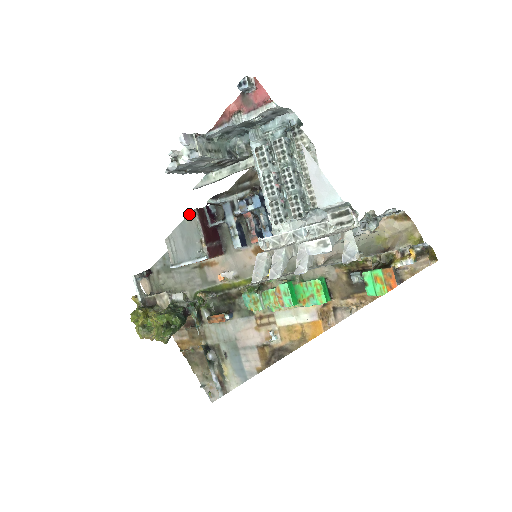
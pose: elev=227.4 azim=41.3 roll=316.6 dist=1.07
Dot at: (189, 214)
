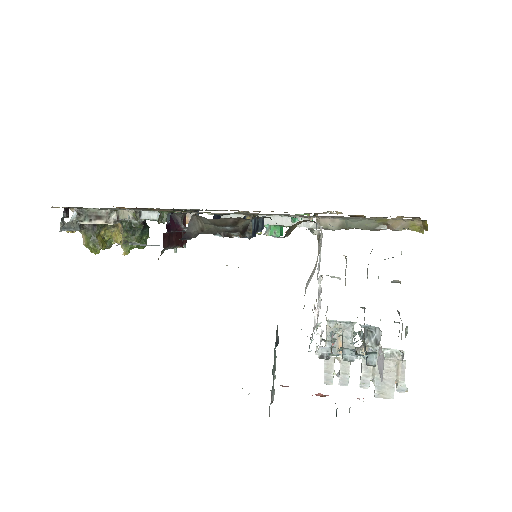
Dot at: occluded
